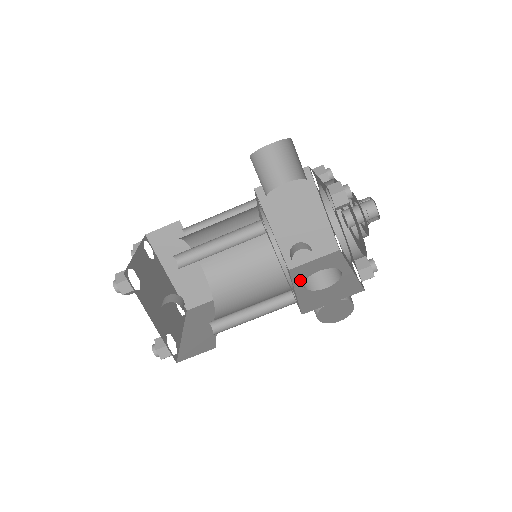
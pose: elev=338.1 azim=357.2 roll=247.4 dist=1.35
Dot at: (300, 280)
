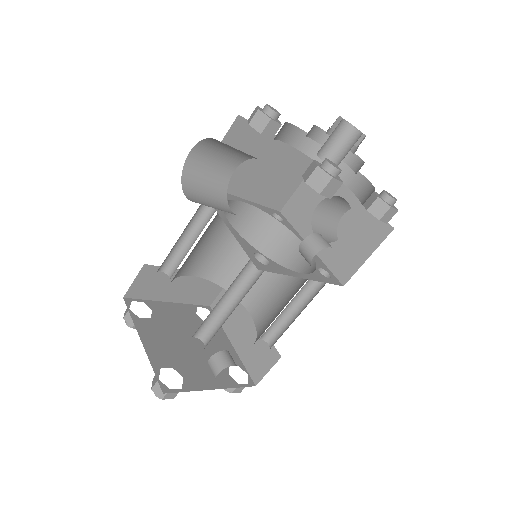
Dot at: (305, 227)
